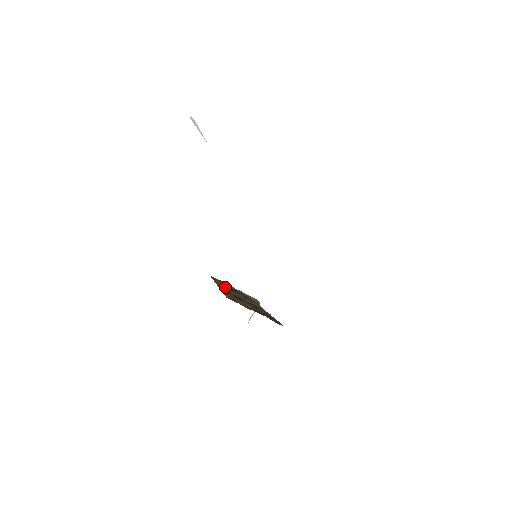
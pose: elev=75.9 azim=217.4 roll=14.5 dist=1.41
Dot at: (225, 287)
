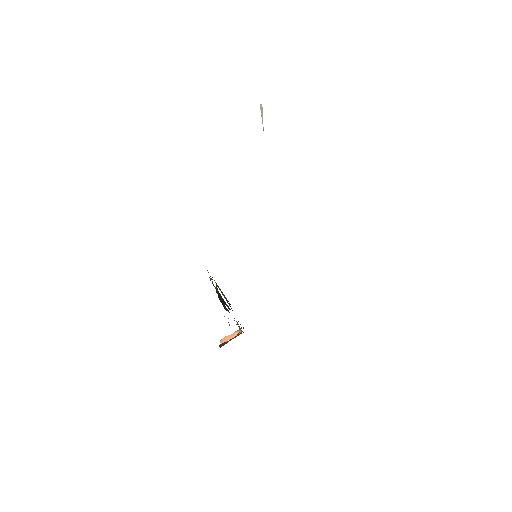
Dot at: occluded
